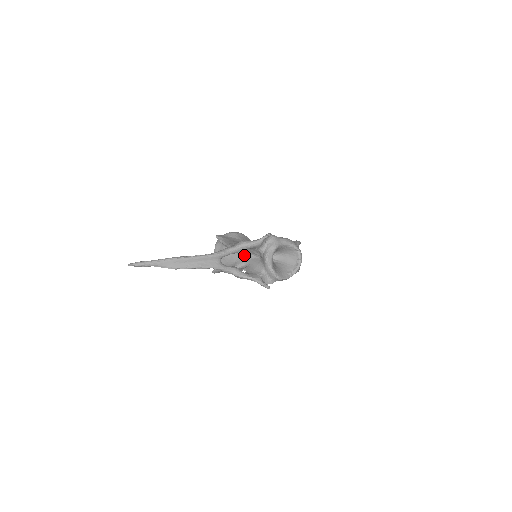
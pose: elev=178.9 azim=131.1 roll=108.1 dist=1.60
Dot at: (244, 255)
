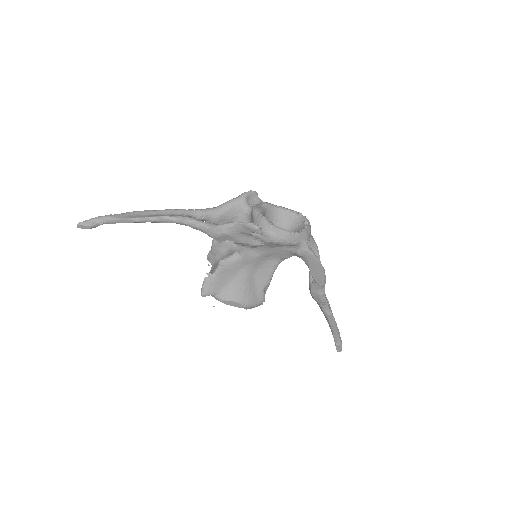
Dot at: occluded
